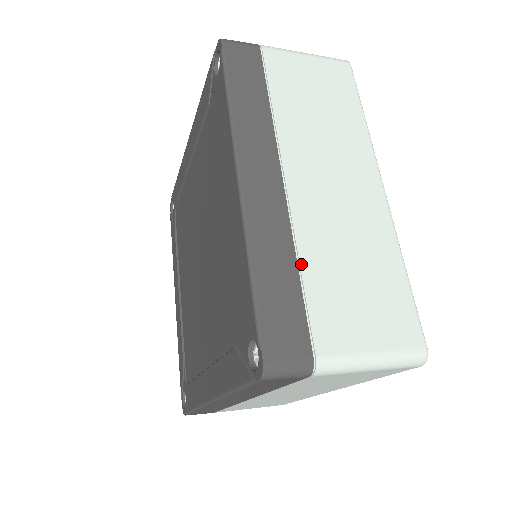
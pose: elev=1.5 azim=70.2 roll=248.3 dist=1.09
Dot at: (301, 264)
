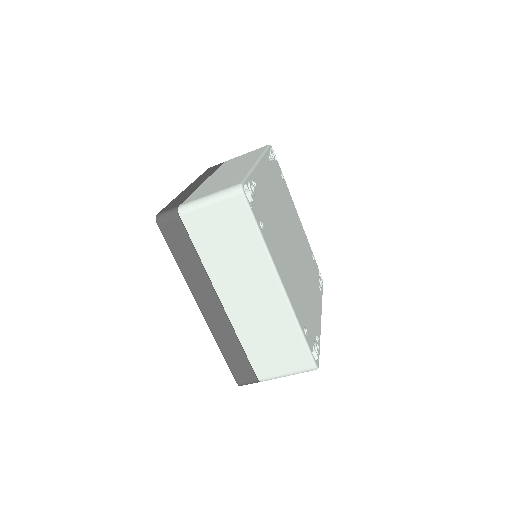
Dot at: (194, 192)
